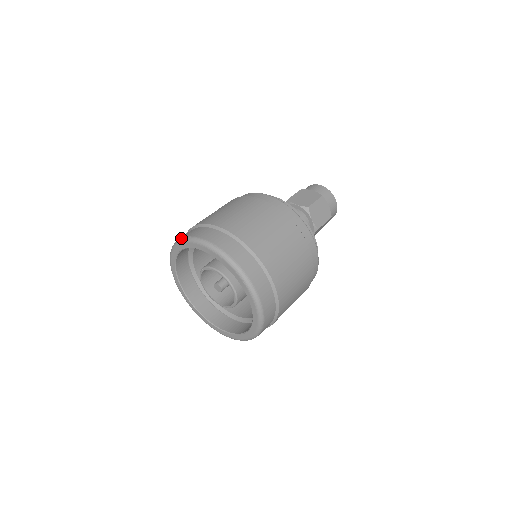
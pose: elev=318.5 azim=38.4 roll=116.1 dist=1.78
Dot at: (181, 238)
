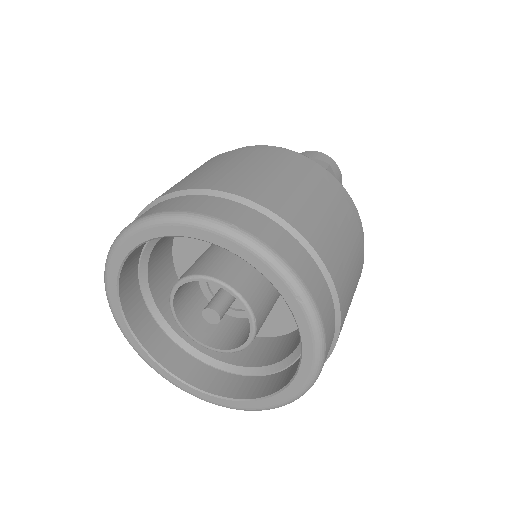
Dot at: (143, 217)
